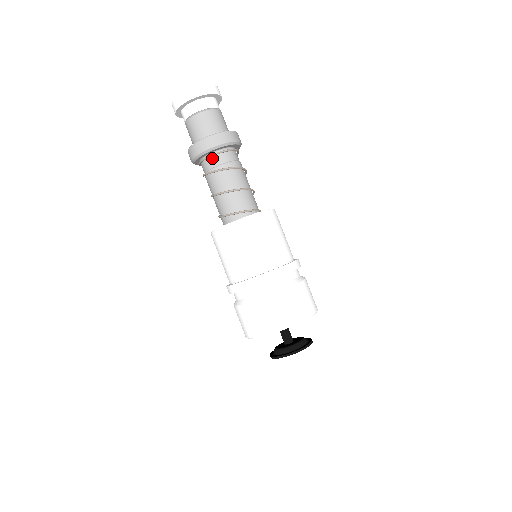
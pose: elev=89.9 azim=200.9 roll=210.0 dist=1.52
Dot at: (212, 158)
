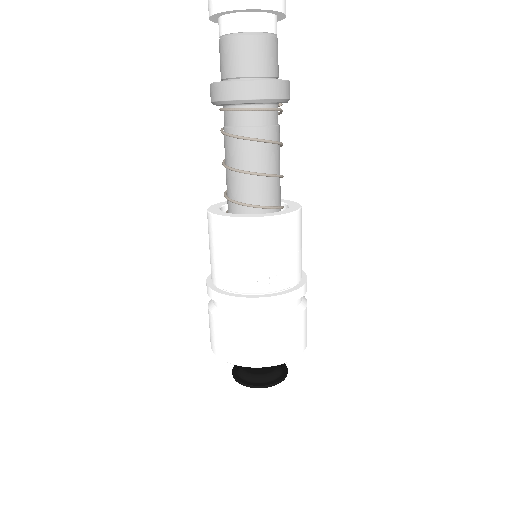
Dot at: (227, 112)
